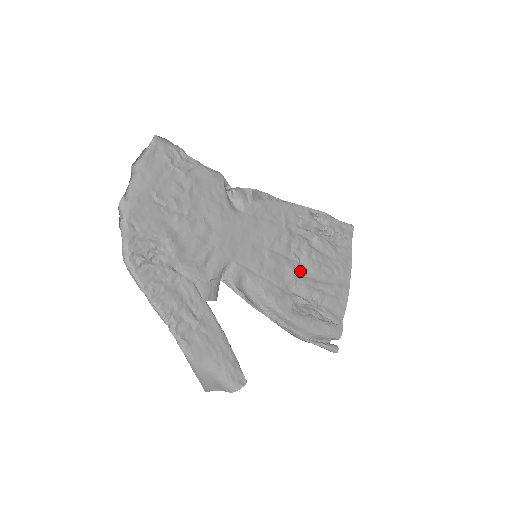
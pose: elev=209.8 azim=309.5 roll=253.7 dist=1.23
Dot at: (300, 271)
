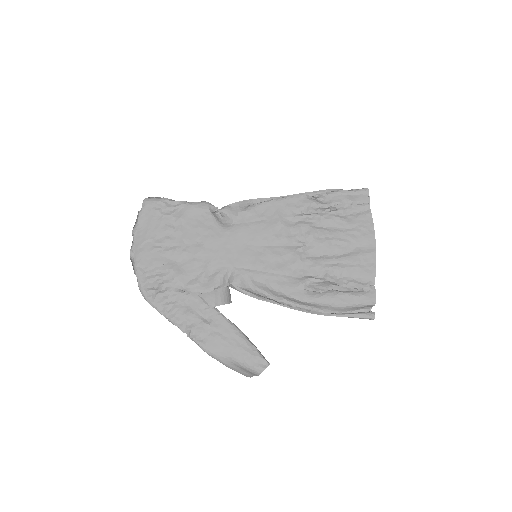
Dot at: (308, 254)
